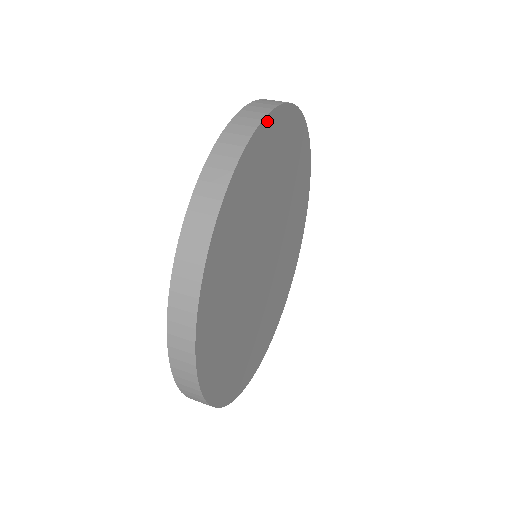
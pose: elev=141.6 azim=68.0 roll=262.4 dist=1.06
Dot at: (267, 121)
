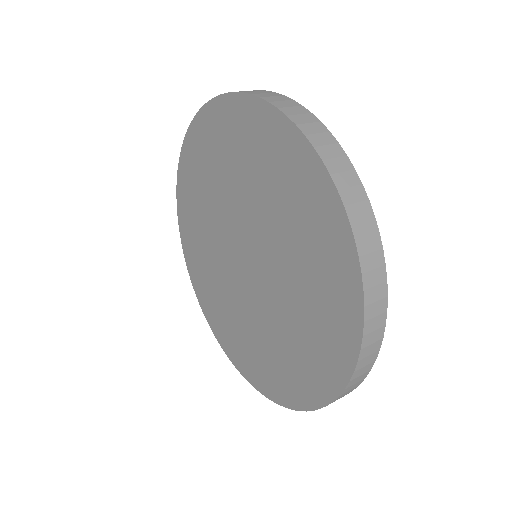
Dot at: (364, 204)
